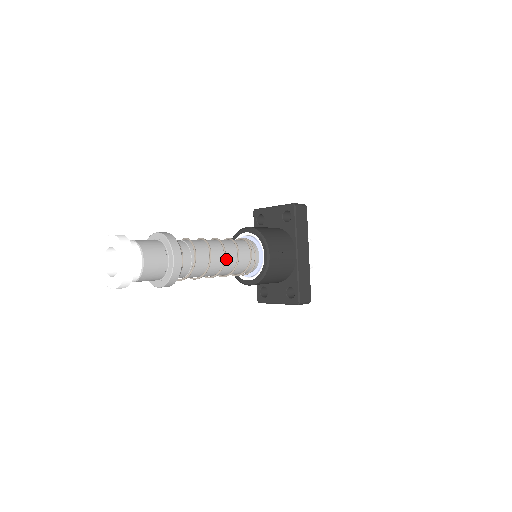
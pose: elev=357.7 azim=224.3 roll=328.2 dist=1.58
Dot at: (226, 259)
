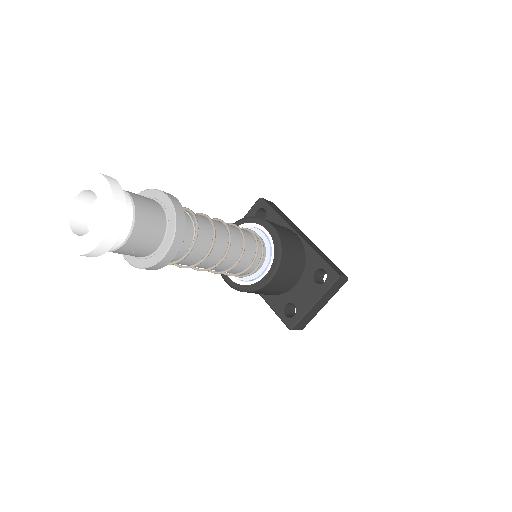
Dot at: (228, 229)
